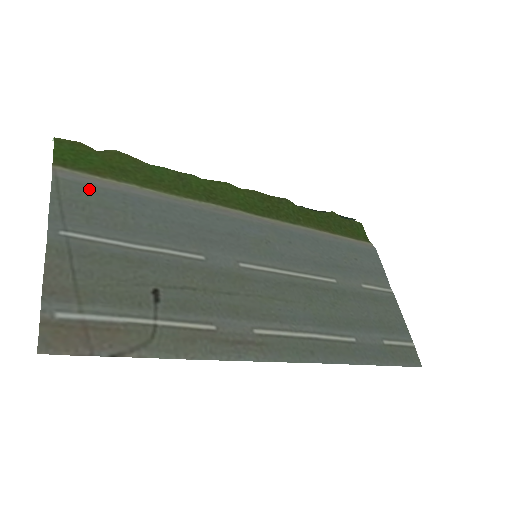
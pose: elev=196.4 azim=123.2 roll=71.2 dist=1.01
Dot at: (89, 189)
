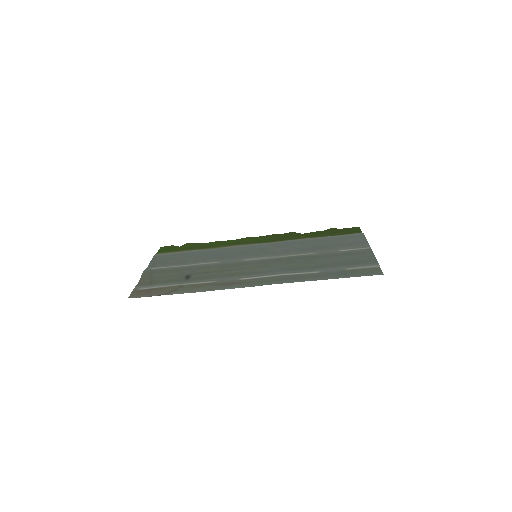
Dot at: (168, 255)
